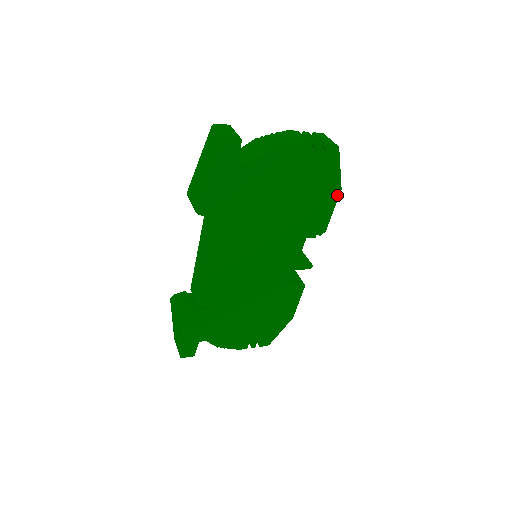
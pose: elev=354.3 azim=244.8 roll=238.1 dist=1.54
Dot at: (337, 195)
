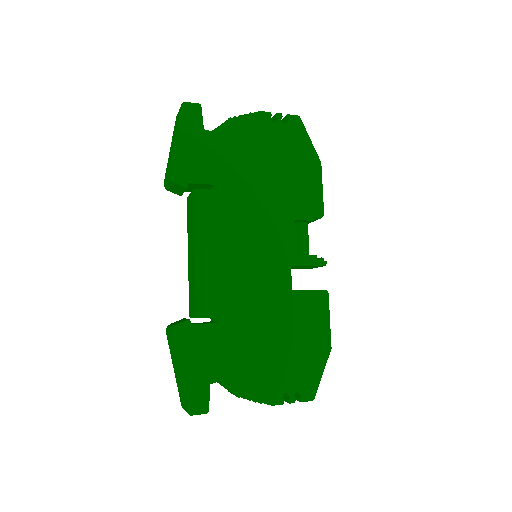
Dot at: (319, 169)
